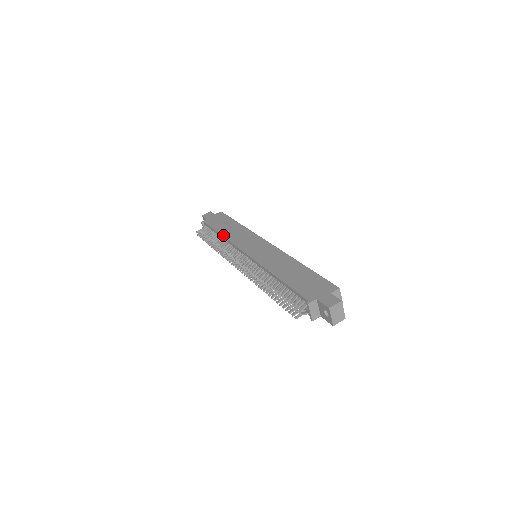
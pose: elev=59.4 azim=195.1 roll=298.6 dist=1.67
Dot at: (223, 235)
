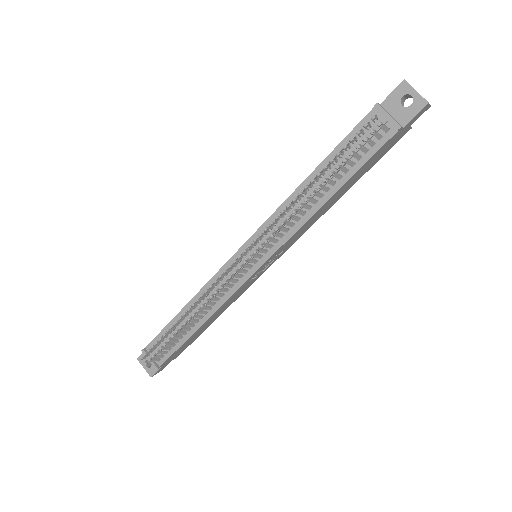
Dot at: occluded
